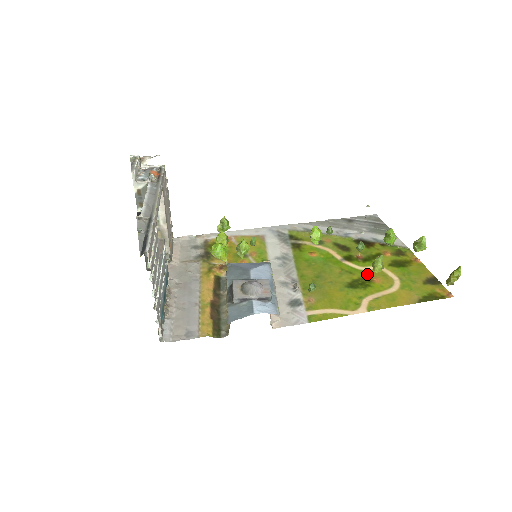
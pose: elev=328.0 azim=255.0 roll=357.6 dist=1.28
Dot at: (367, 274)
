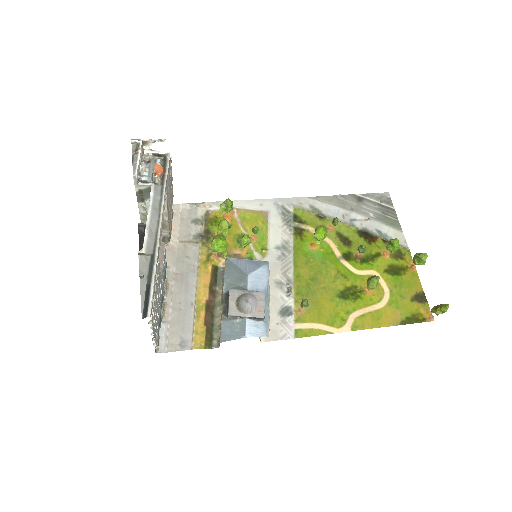
Dot at: (361, 281)
